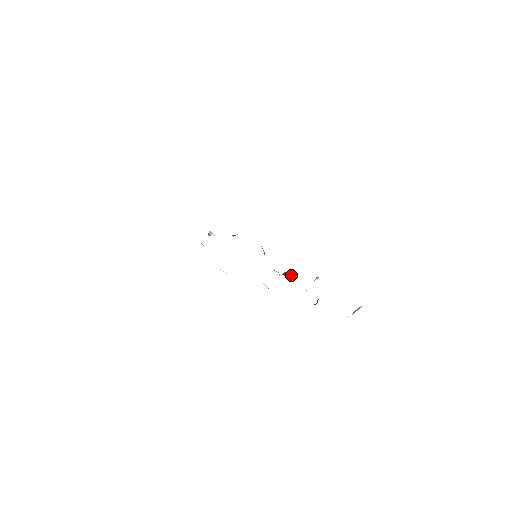
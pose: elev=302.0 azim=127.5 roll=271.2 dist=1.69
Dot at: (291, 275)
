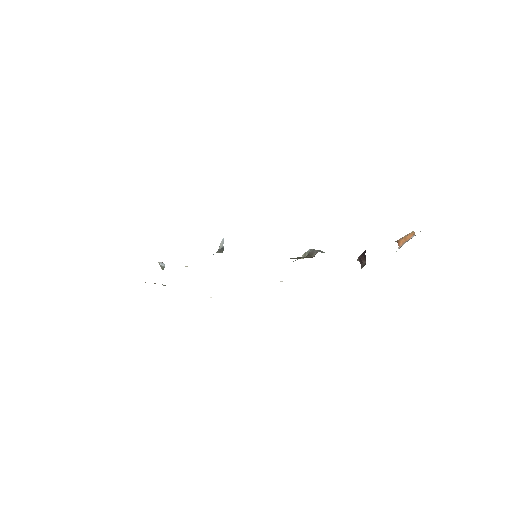
Dot at: (317, 250)
